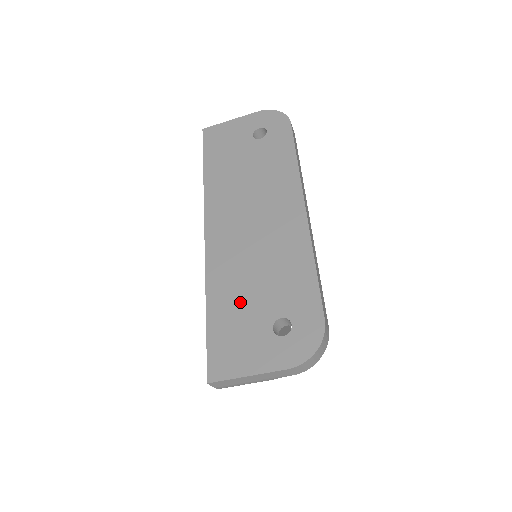
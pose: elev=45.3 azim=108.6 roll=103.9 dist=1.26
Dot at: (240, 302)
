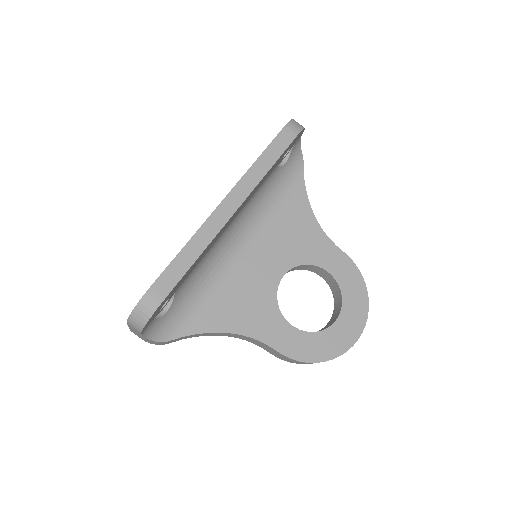
Dot at: occluded
